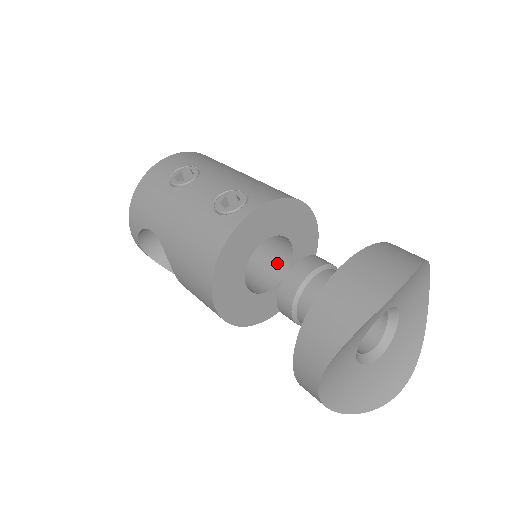
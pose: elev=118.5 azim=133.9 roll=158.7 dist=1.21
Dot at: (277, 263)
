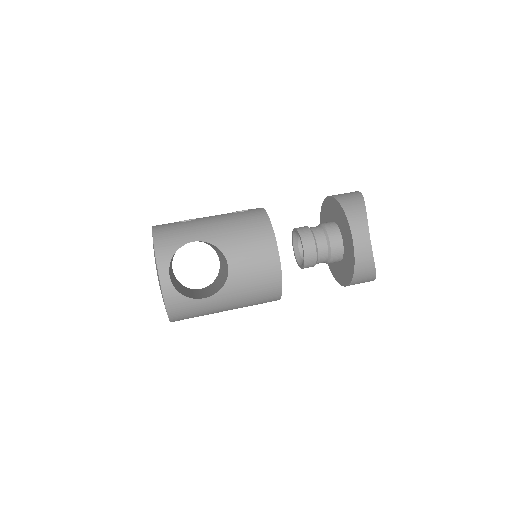
Dot at: occluded
